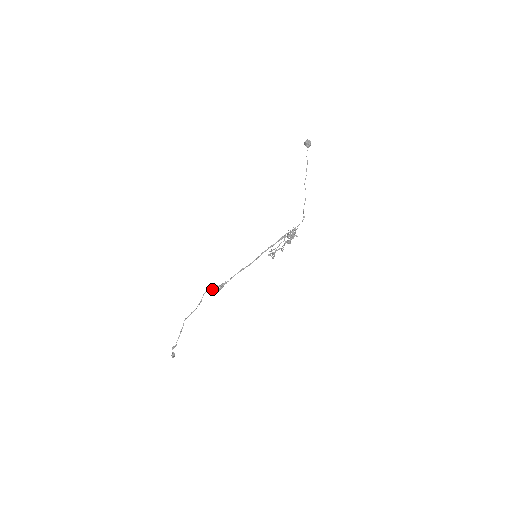
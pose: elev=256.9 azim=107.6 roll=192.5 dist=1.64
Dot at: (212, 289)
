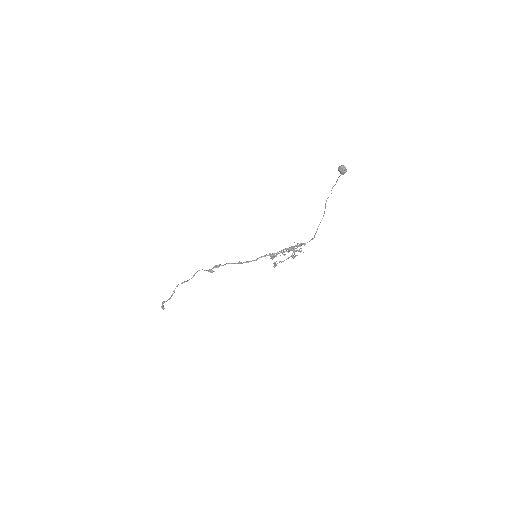
Dot at: (206, 270)
